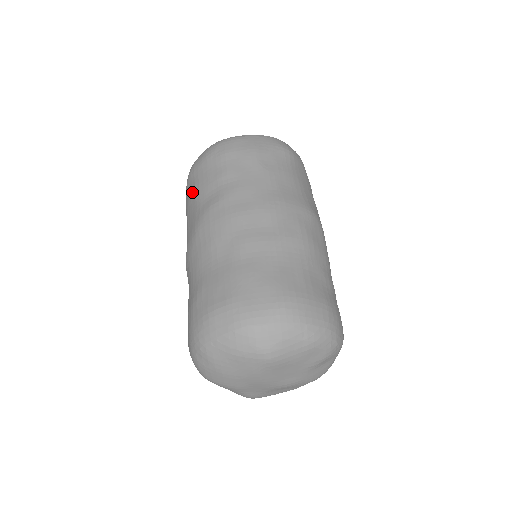
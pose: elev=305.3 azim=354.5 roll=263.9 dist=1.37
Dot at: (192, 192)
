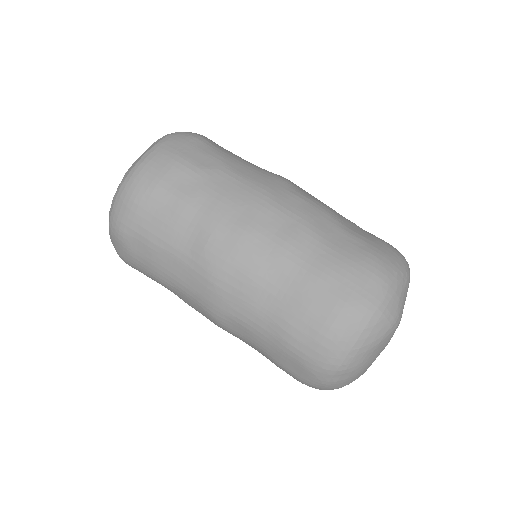
Dot at: (152, 249)
